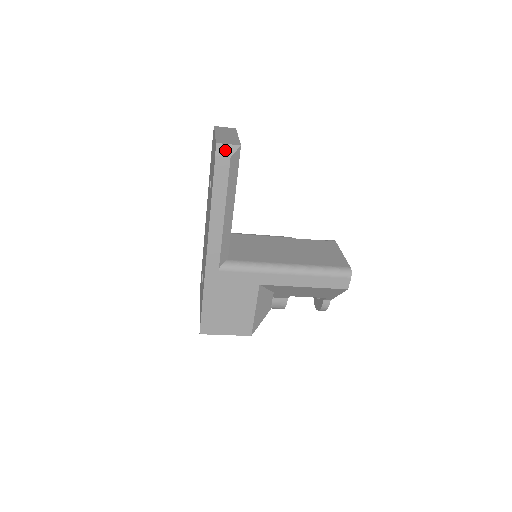
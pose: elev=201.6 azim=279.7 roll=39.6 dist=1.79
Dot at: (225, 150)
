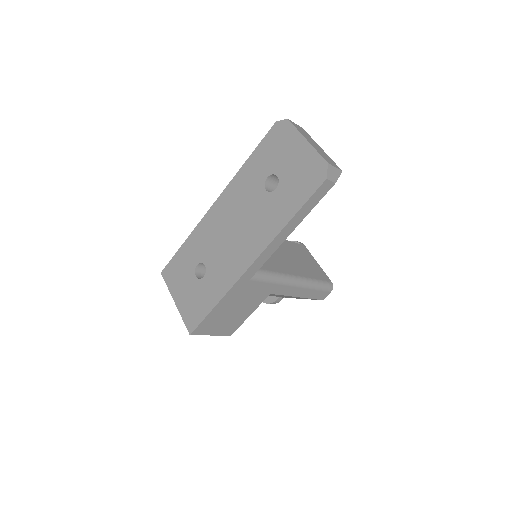
Dot at: (333, 174)
